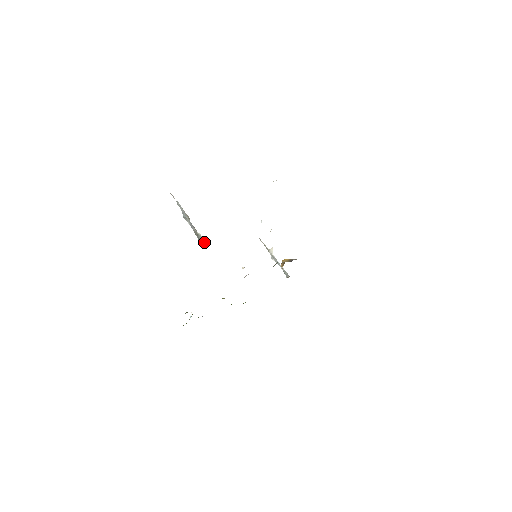
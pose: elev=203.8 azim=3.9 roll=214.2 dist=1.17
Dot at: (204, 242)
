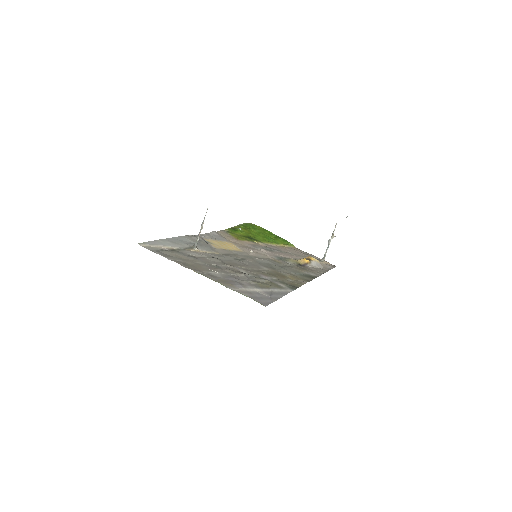
Dot at: (195, 246)
